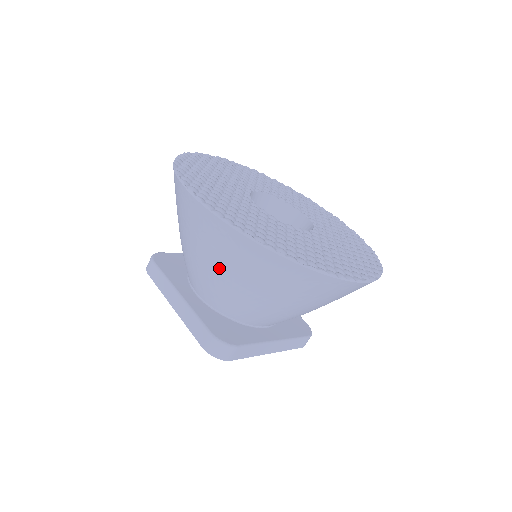
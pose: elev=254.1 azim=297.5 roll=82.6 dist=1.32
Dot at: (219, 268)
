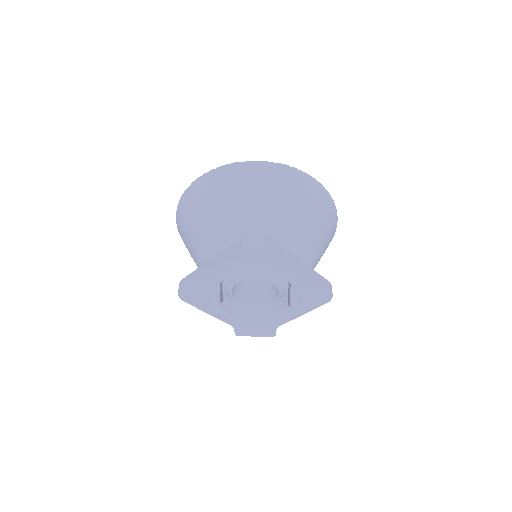
Dot at: (228, 206)
